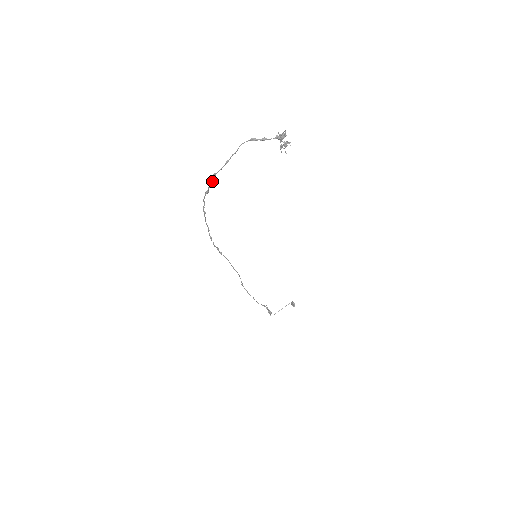
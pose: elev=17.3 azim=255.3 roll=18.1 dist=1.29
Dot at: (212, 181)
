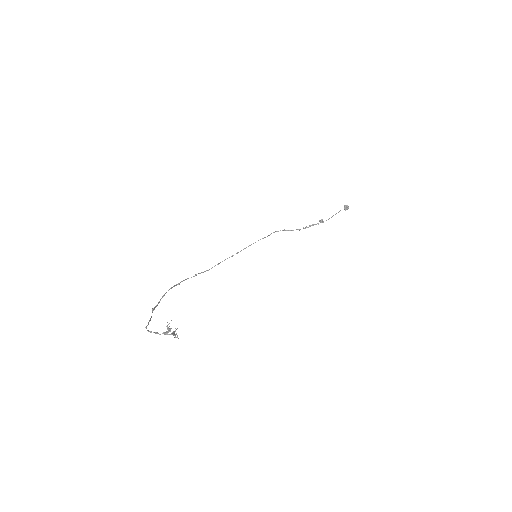
Dot at: (156, 306)
